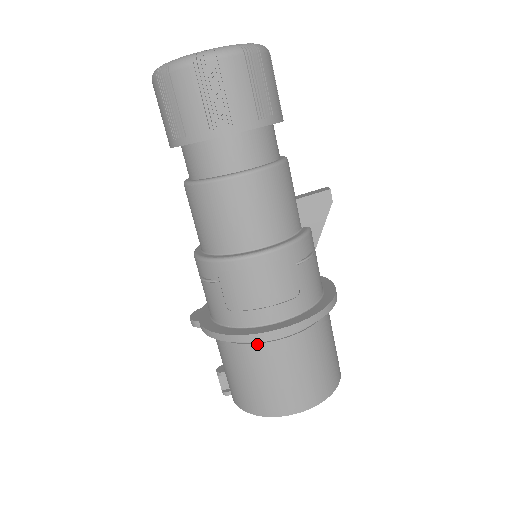
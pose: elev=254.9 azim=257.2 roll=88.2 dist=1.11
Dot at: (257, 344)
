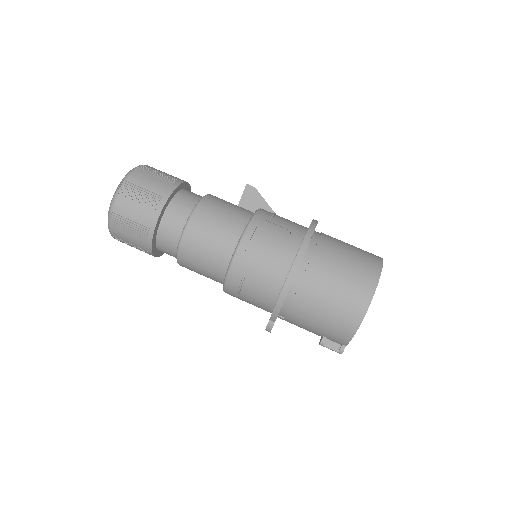
Dot at: (303, 277)
